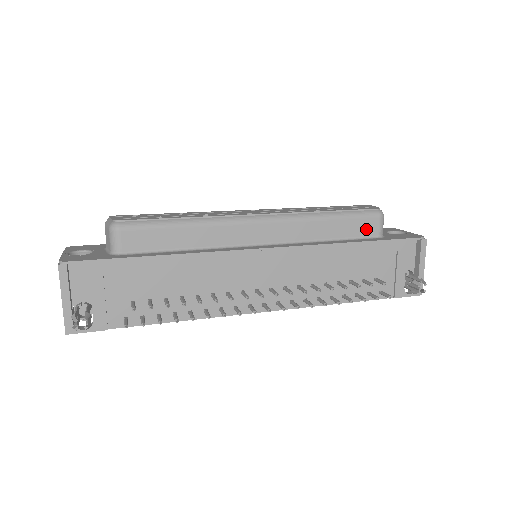
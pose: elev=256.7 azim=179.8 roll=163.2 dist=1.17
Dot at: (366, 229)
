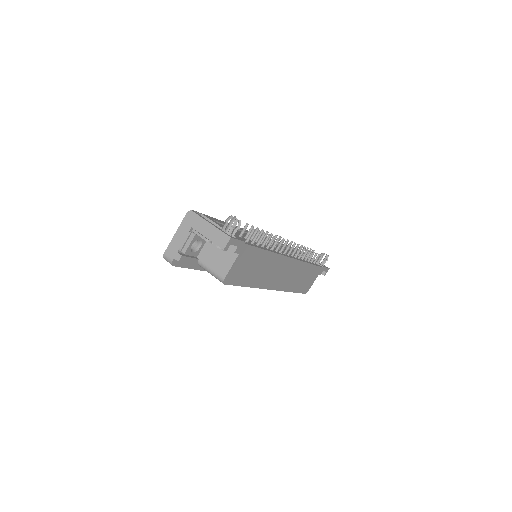
Dot at: occluded
